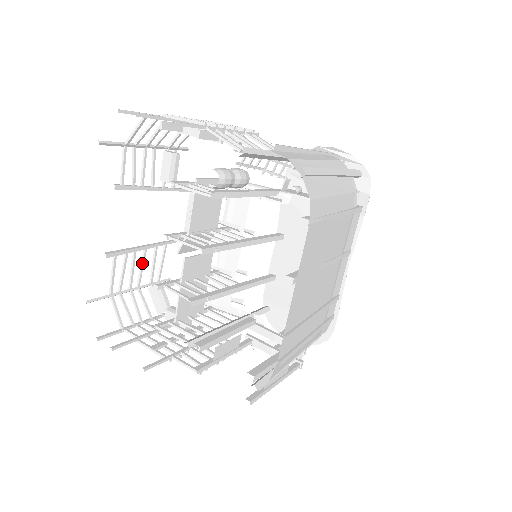
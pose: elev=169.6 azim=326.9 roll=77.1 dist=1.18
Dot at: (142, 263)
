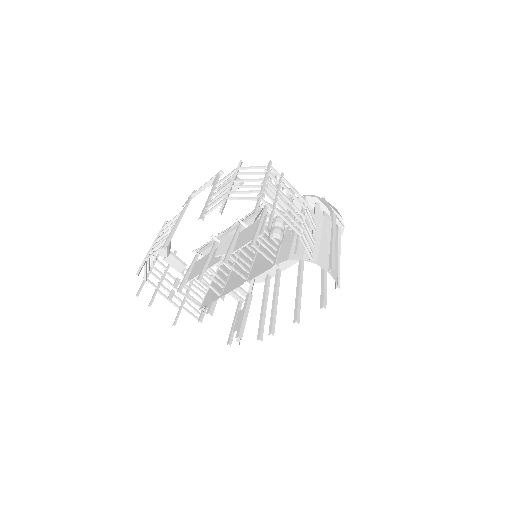
Dot at: occluded
